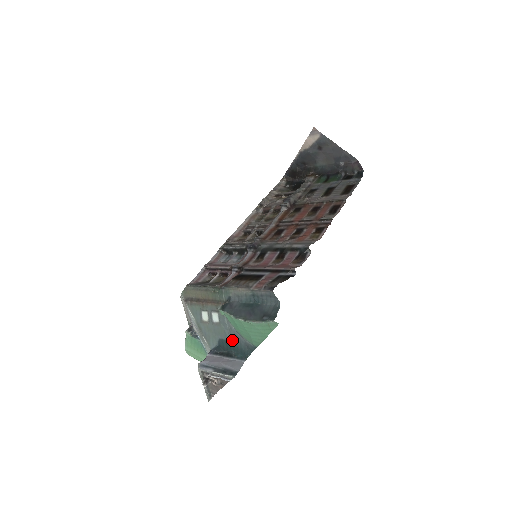
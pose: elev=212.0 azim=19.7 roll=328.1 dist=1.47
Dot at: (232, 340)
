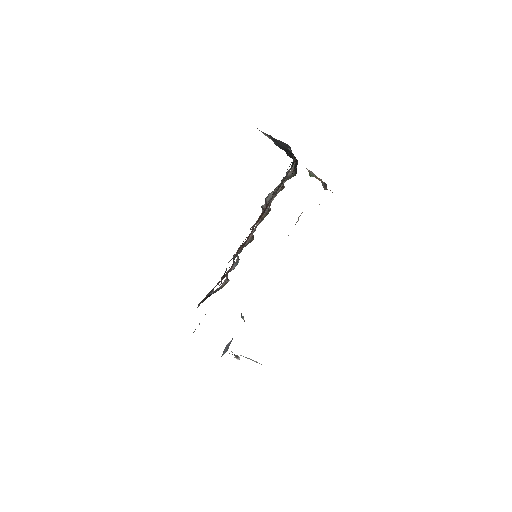
Dot at: occluded
